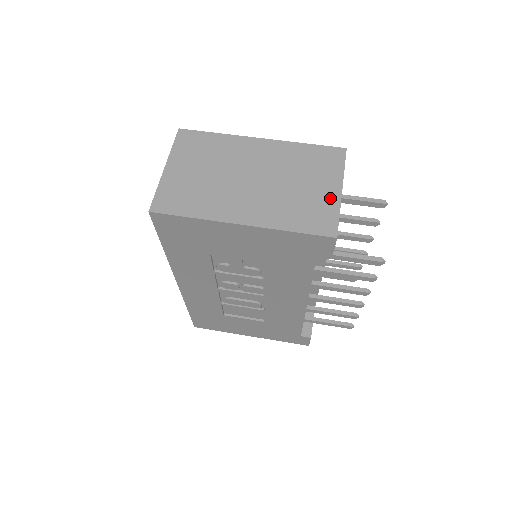
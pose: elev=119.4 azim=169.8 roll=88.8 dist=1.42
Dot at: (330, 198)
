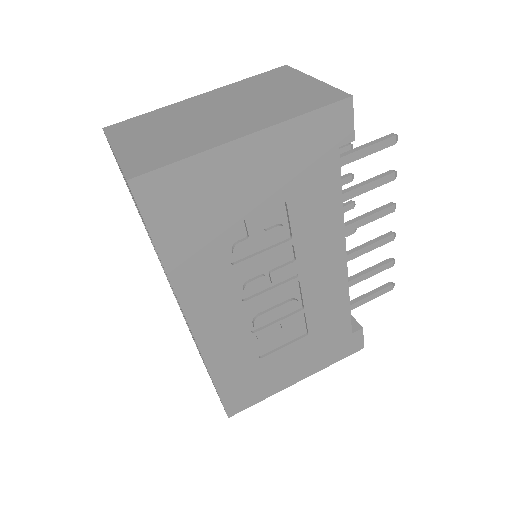
Dot at: (311, 85)
